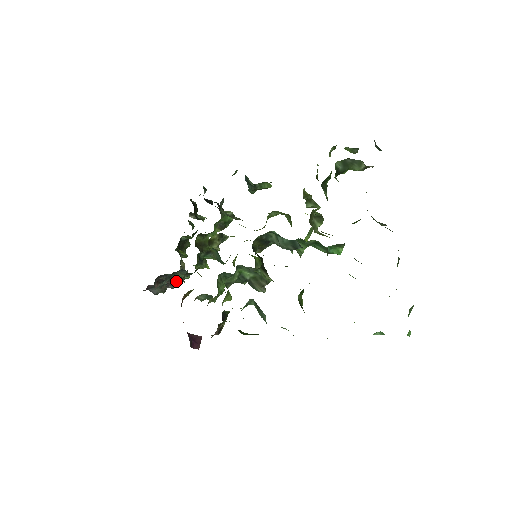
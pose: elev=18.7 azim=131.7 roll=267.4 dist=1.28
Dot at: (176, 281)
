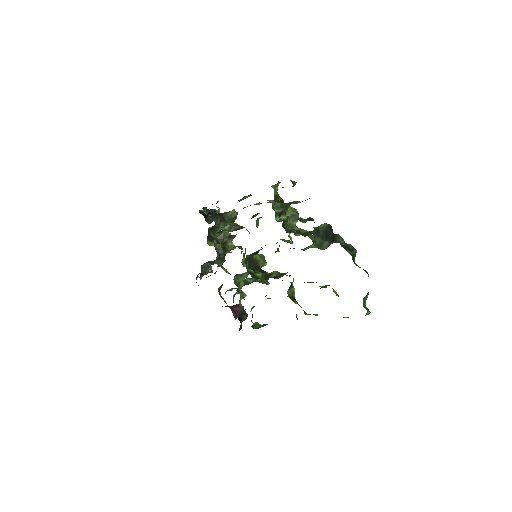
Dot at: occluded
